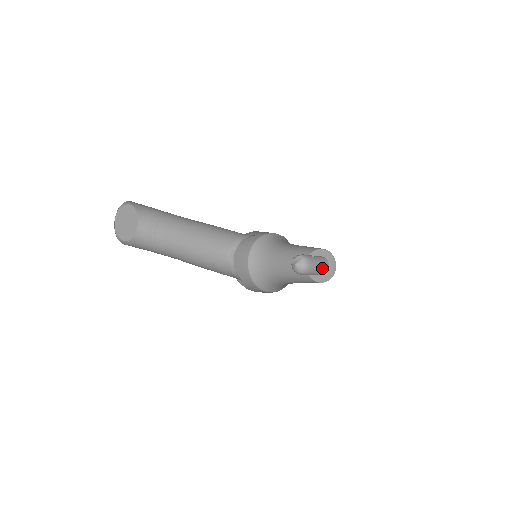
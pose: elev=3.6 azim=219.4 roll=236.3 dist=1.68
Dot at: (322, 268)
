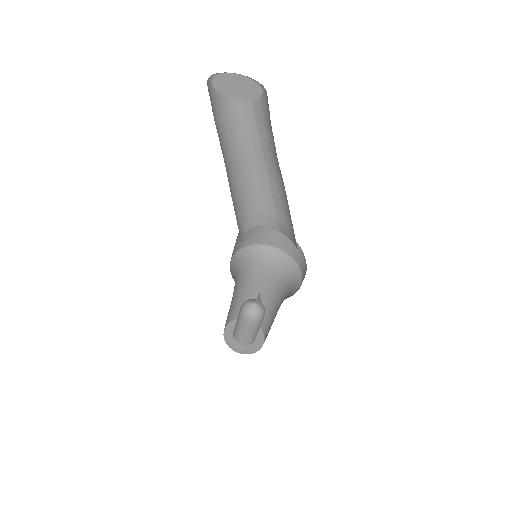
Dot at: occluded
